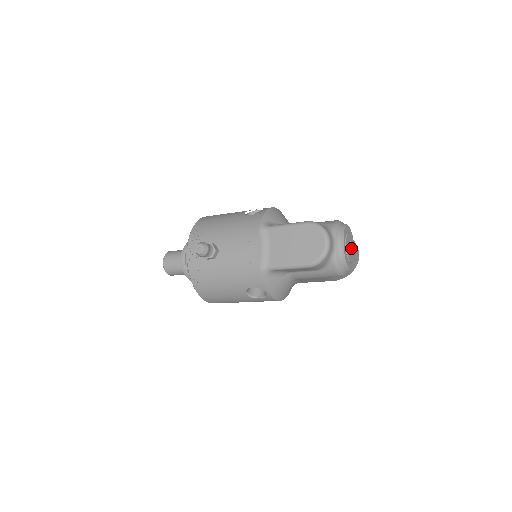
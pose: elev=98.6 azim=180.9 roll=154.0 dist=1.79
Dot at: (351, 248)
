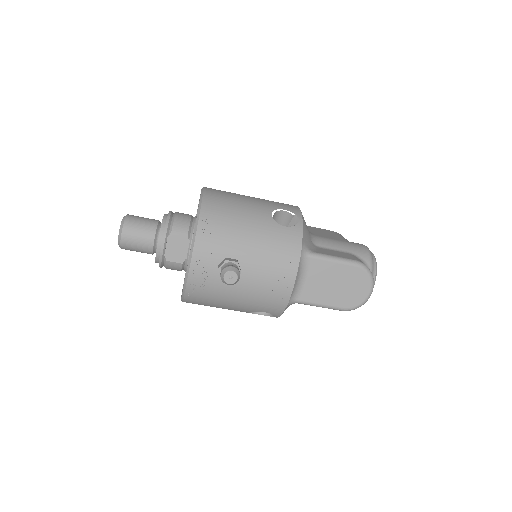
Dot at: occluded
